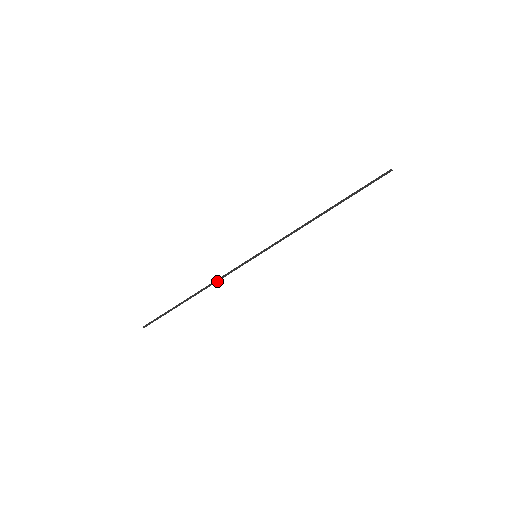
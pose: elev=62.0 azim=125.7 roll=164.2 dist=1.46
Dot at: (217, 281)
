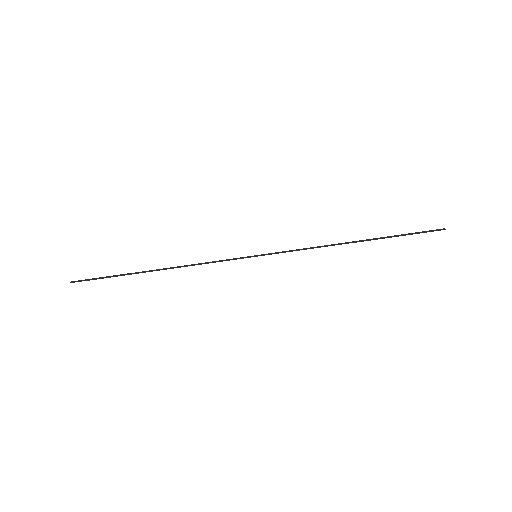
Dot at: occluded
